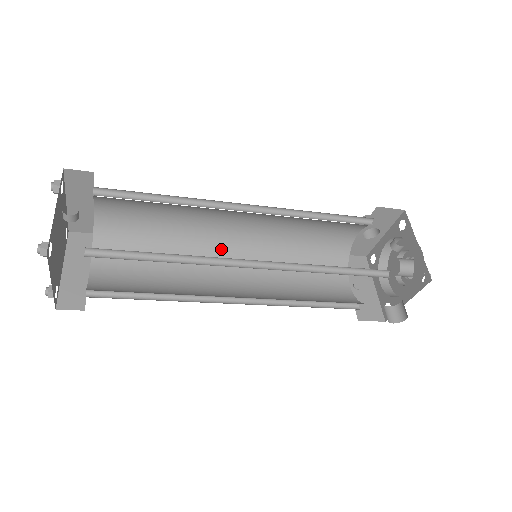
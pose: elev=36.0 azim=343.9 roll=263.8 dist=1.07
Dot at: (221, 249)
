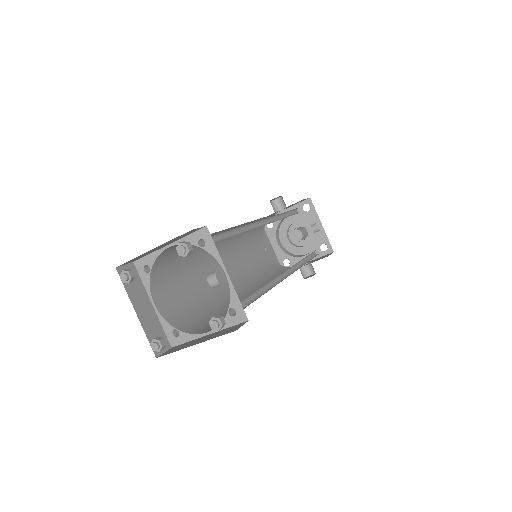
Dot at: occluded
